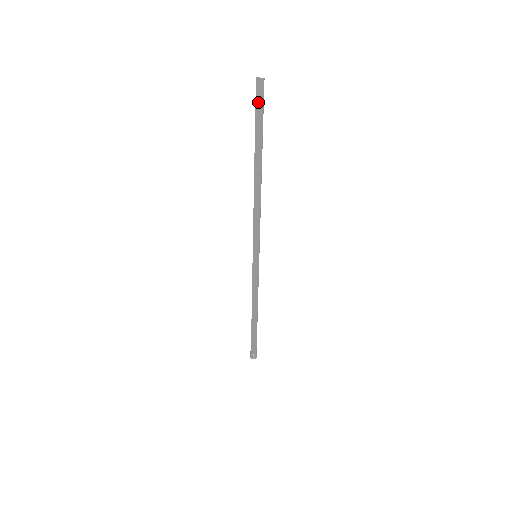
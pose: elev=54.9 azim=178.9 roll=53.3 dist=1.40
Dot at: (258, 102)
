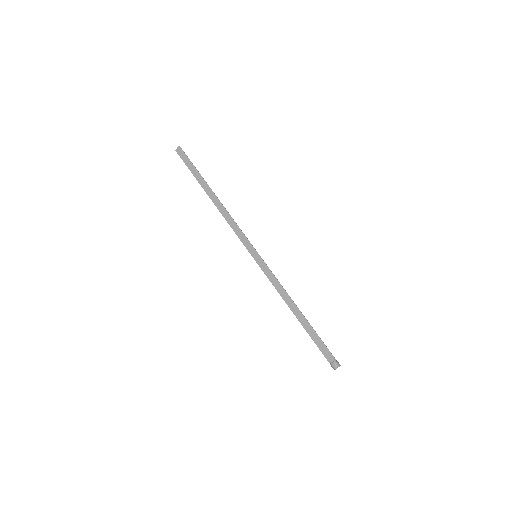
Dot at: (184, 160)
